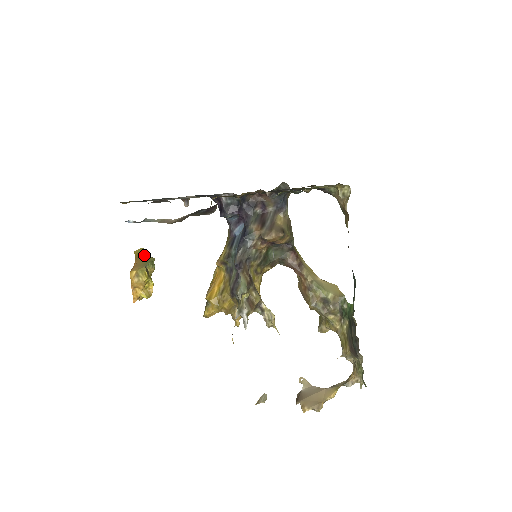
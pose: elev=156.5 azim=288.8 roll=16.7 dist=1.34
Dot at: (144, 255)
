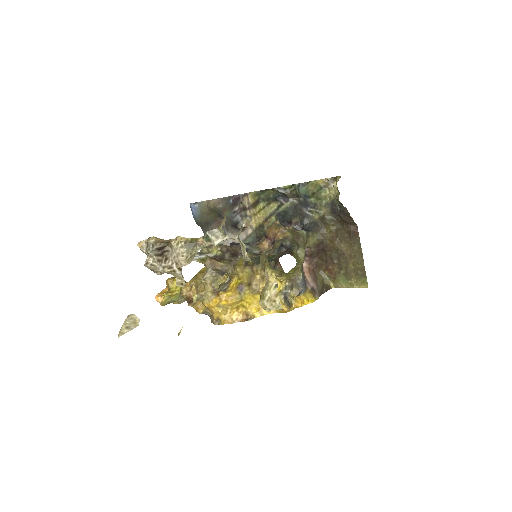
Dot at: occluded
